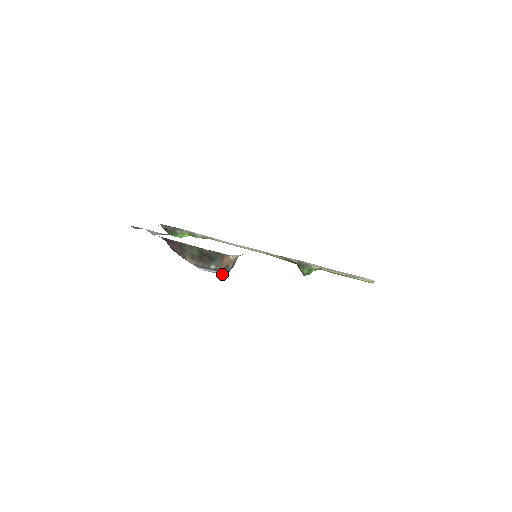
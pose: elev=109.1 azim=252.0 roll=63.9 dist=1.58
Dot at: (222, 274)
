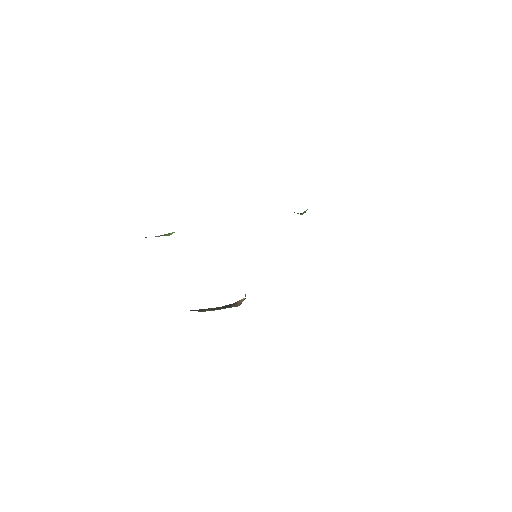
Dot at: occluded
